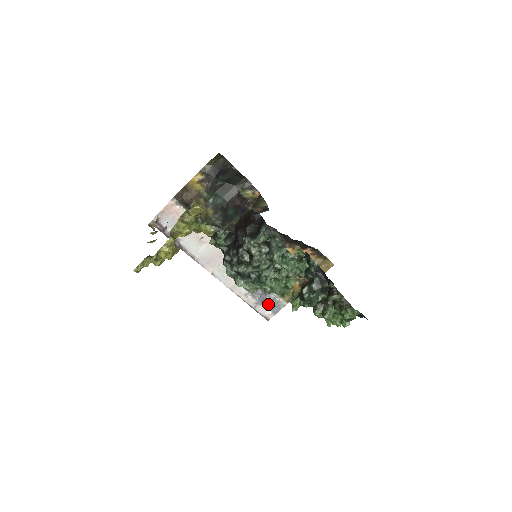
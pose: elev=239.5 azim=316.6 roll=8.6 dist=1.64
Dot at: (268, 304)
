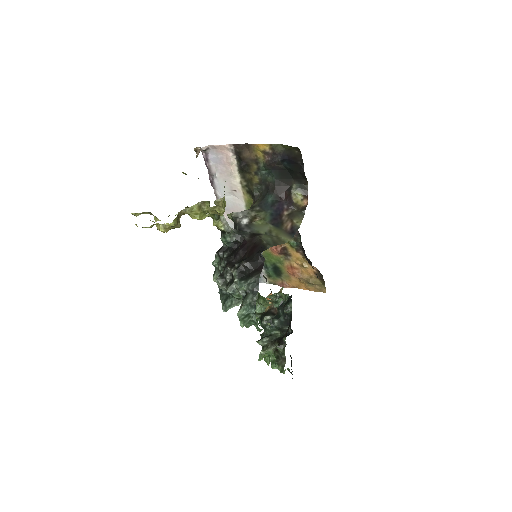
Dot at: occluded
